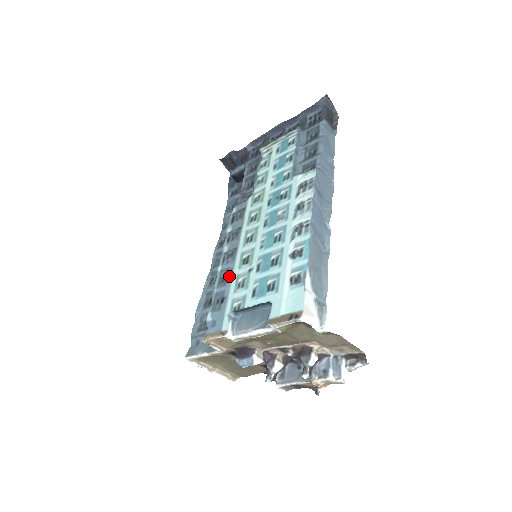
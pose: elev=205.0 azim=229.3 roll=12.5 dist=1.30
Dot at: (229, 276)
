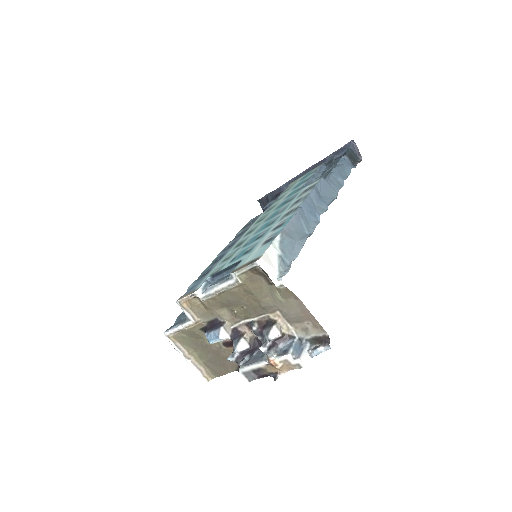
Dot at: (221, 257)
